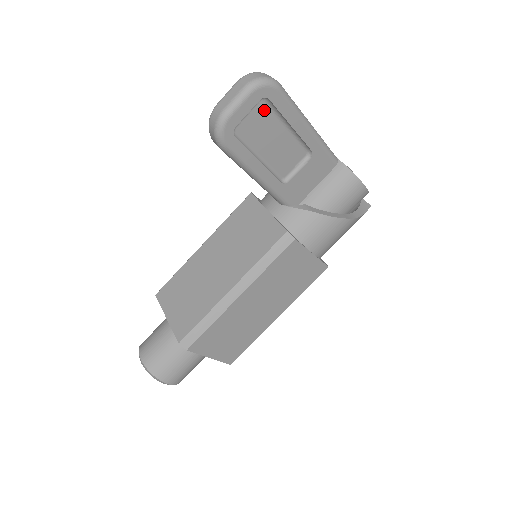
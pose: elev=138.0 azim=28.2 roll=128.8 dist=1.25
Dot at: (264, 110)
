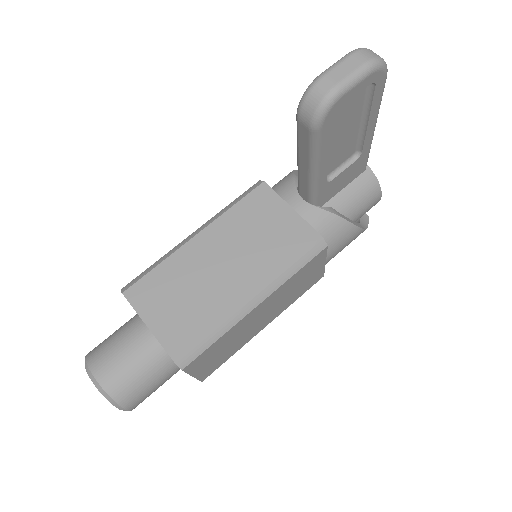
Dot at: (361, 96)
